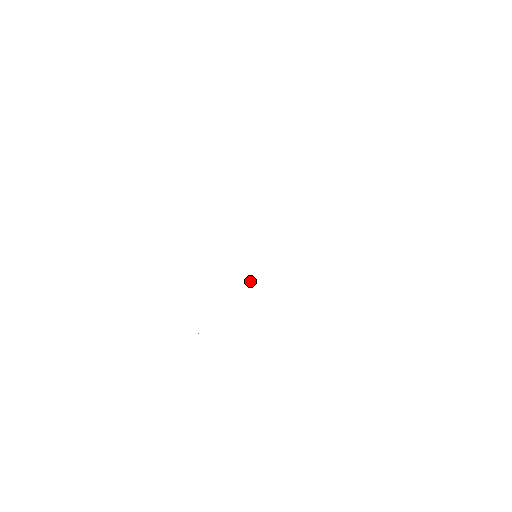
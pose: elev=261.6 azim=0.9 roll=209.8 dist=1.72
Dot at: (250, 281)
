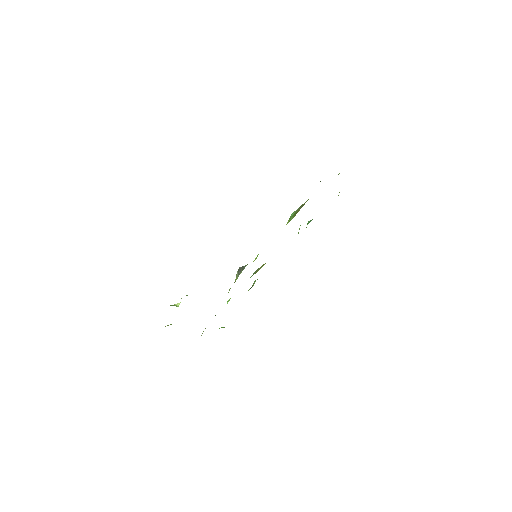
Dot at: (237, 273)
